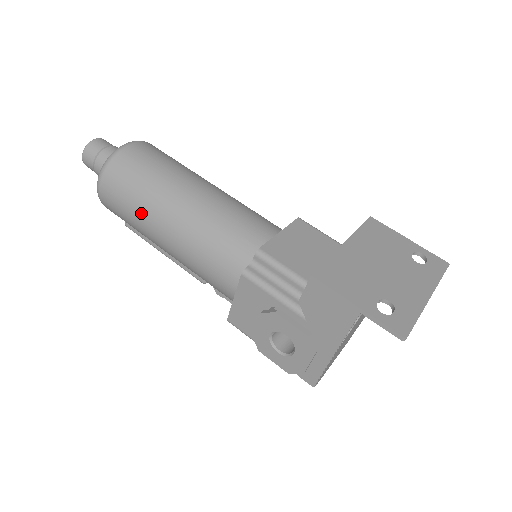
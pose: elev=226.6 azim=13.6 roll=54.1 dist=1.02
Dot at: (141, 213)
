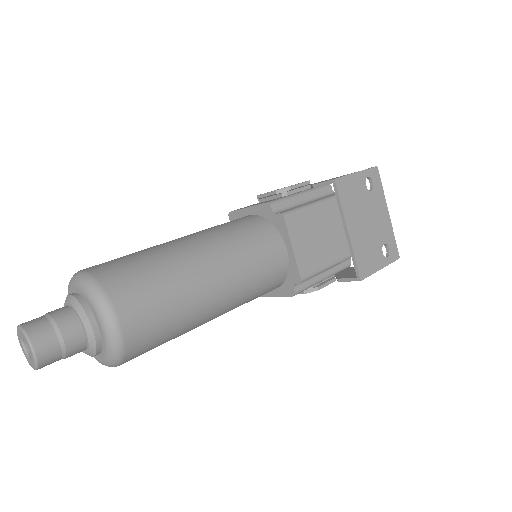
Dot at: occluded
